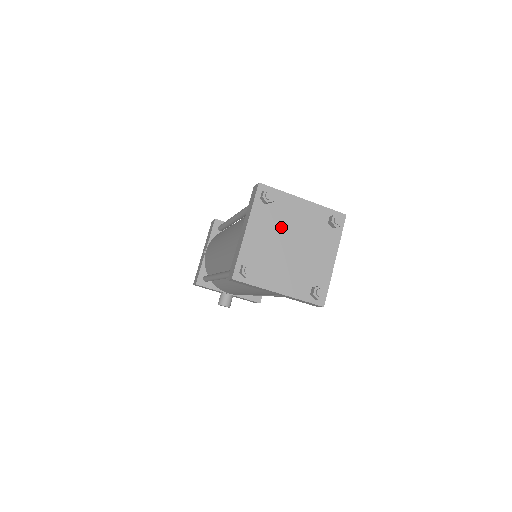
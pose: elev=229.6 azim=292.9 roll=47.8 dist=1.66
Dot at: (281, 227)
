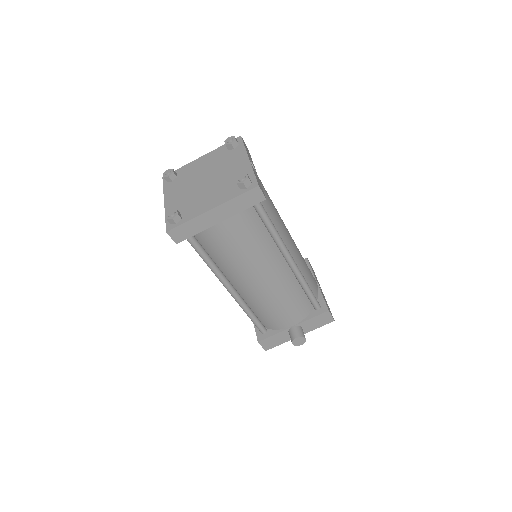
Dot at: (191, 180)
